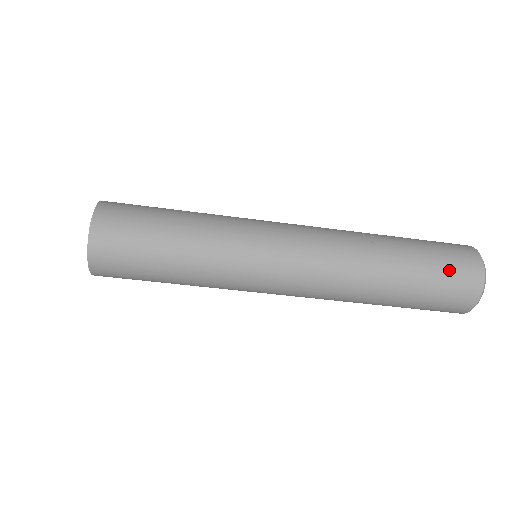
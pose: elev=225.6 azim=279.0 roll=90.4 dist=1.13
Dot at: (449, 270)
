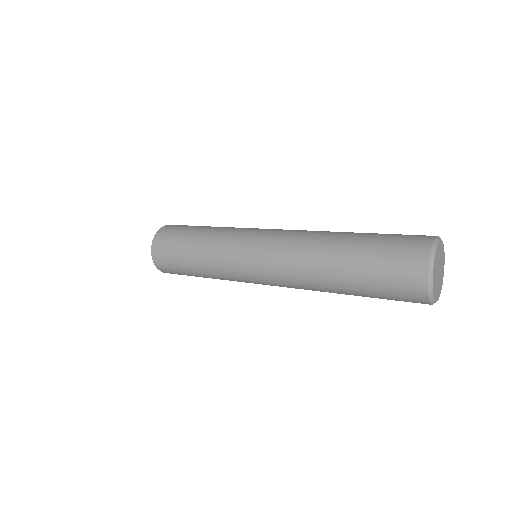
Dot at: occluded
